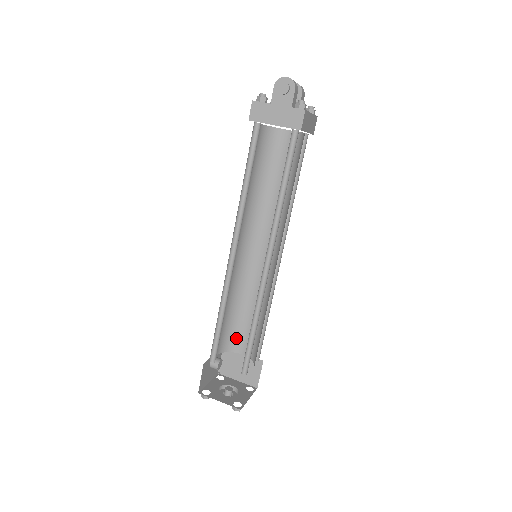
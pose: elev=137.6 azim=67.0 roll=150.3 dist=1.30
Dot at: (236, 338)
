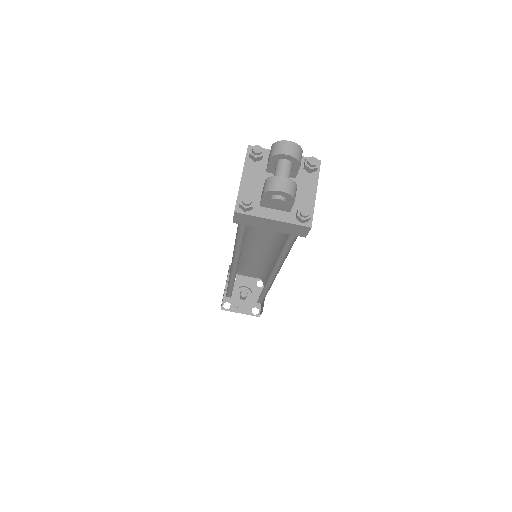
Dot at: (242, 267)
